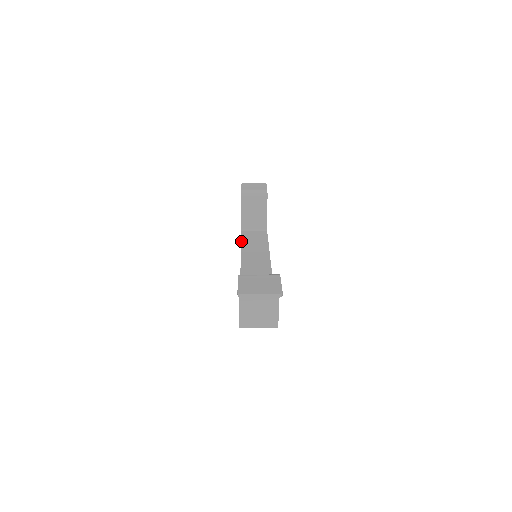
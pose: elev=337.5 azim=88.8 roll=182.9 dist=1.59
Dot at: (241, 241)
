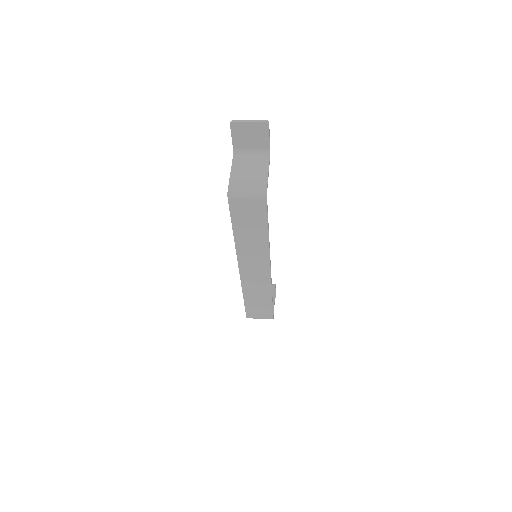
Dot at: occluded
